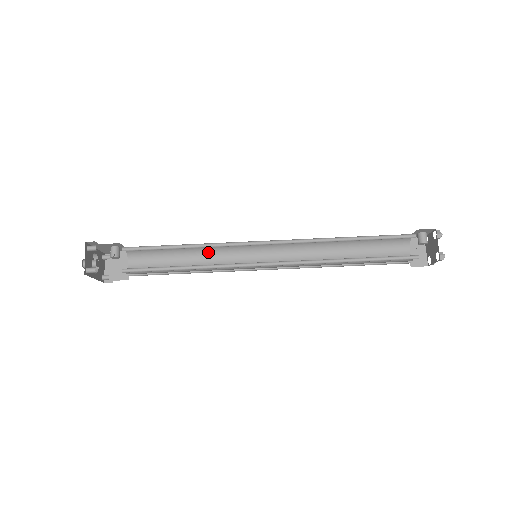
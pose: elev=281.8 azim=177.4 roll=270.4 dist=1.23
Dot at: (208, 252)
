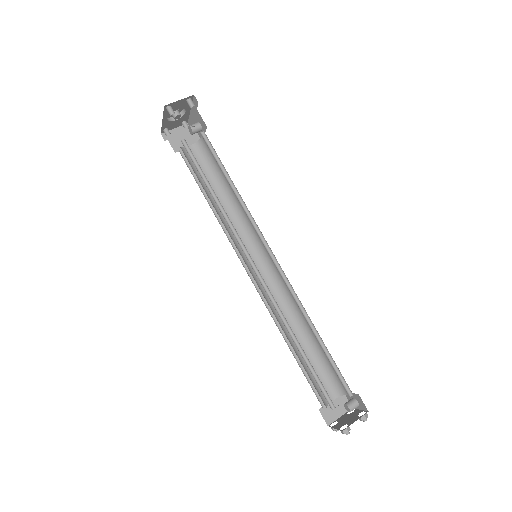
Dot at: (237, 212)
